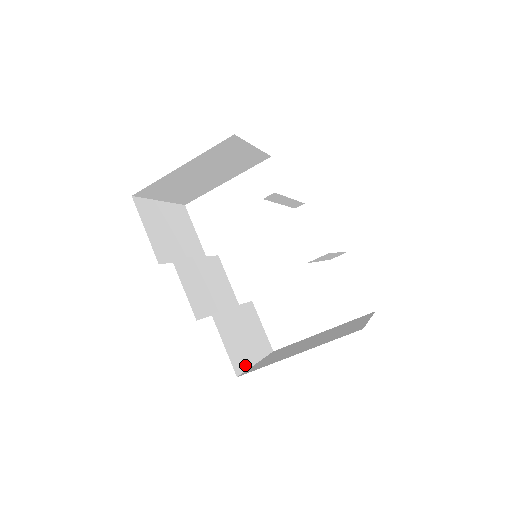
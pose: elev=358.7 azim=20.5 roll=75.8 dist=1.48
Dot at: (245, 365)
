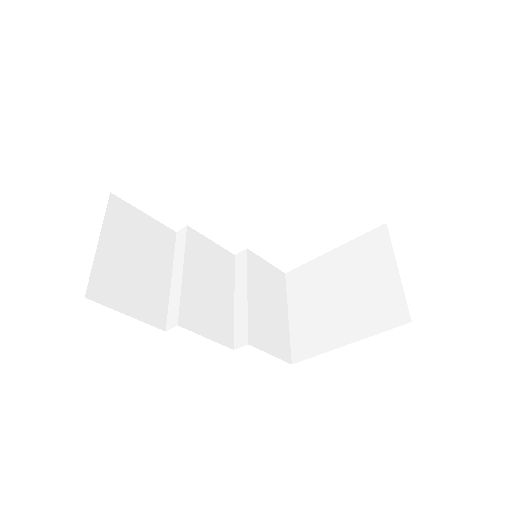
Dot at: (287, 339)
